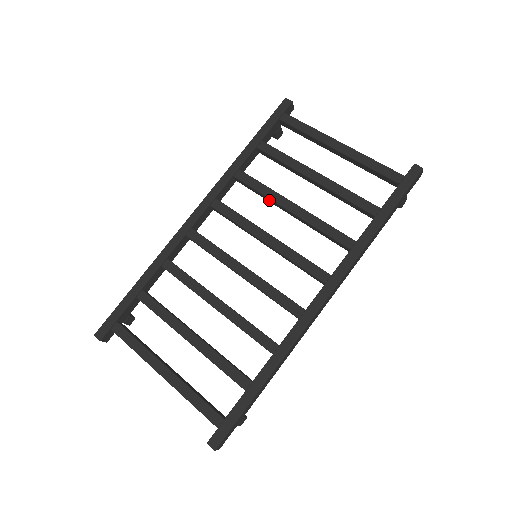
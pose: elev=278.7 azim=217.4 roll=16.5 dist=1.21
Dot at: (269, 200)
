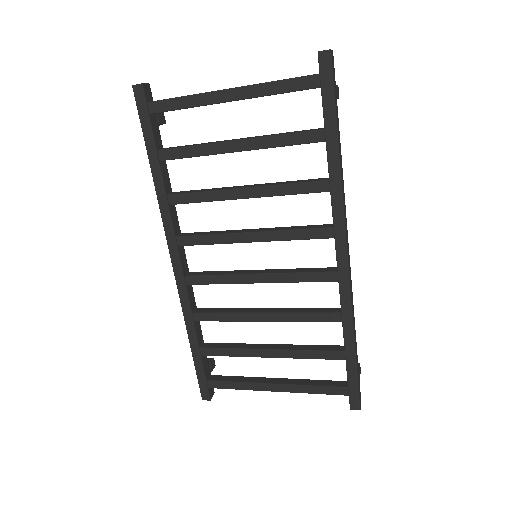
Dot at: (219, 200)
